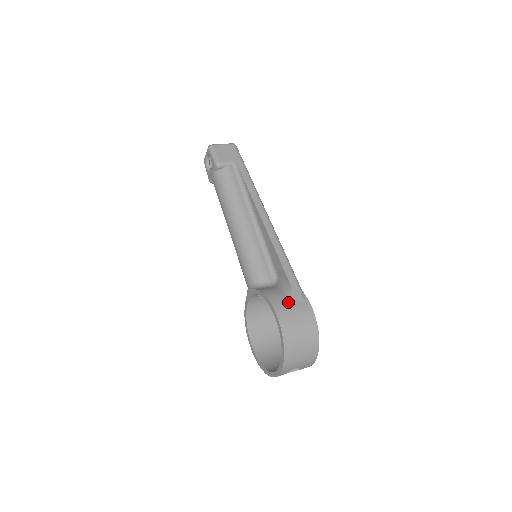
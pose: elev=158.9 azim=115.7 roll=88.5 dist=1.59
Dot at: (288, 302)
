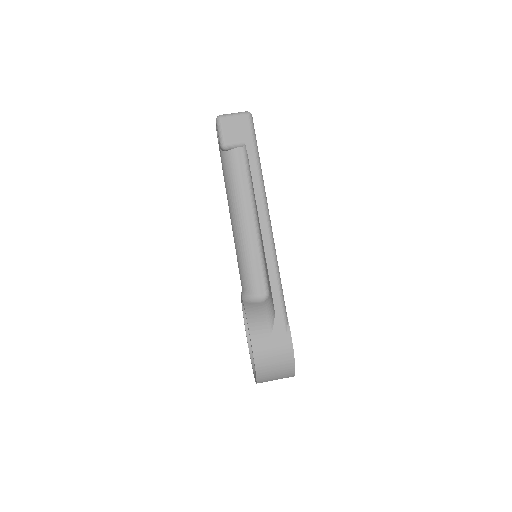
Dot at: (268, 332)
